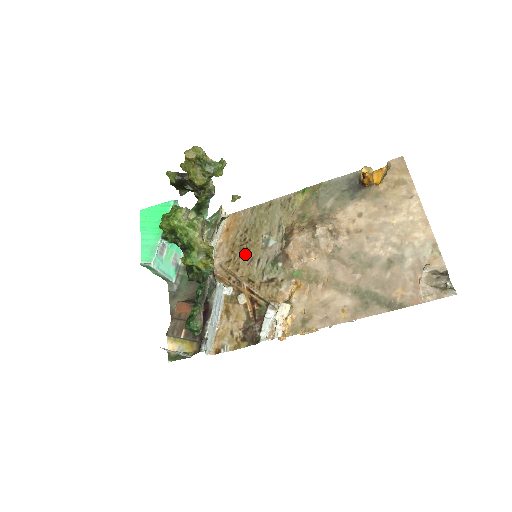
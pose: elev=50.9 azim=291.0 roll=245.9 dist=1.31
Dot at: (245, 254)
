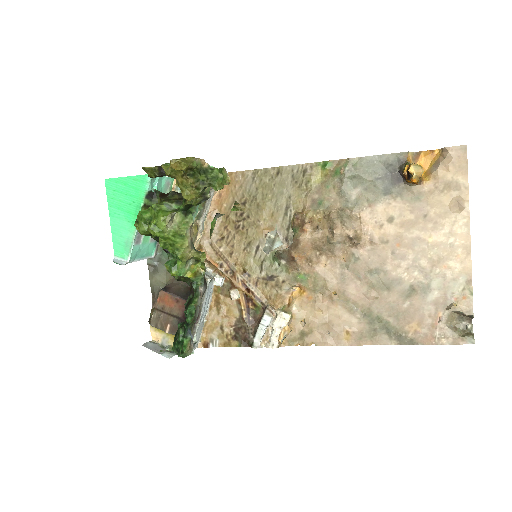
Dot at: (241, 235)
